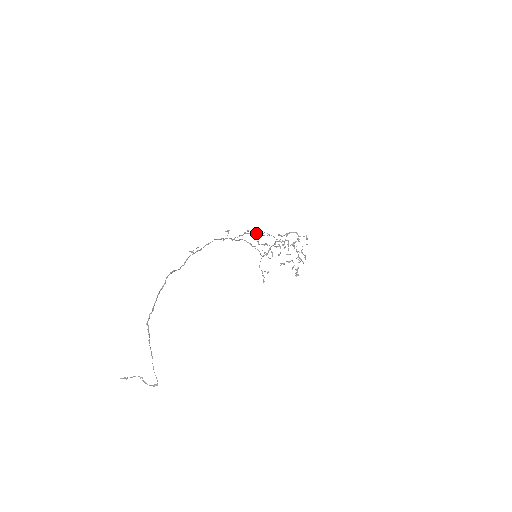
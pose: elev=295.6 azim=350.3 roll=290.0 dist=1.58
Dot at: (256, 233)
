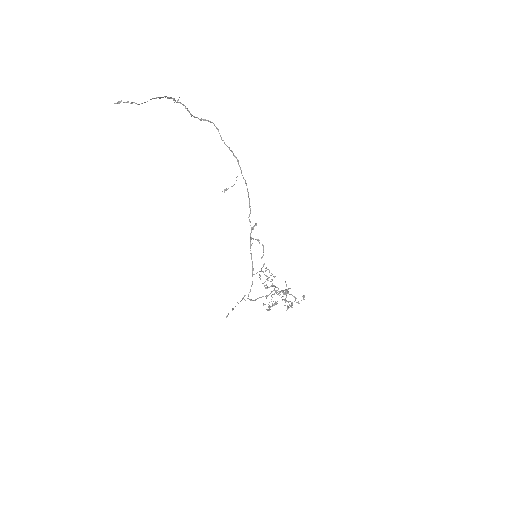
Dot at: (266, 267)
